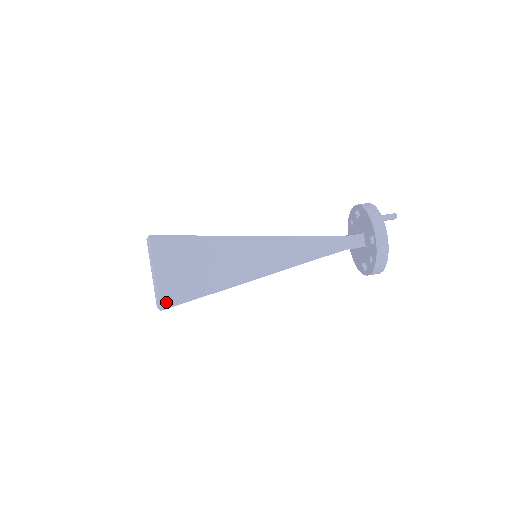
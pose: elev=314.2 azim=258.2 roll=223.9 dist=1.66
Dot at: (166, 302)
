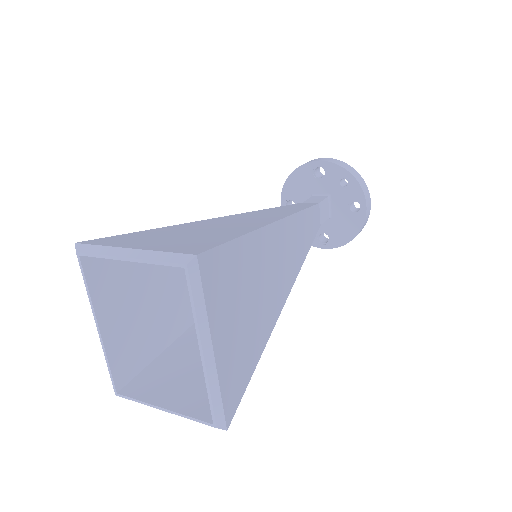
Dot at: (191, 251)
